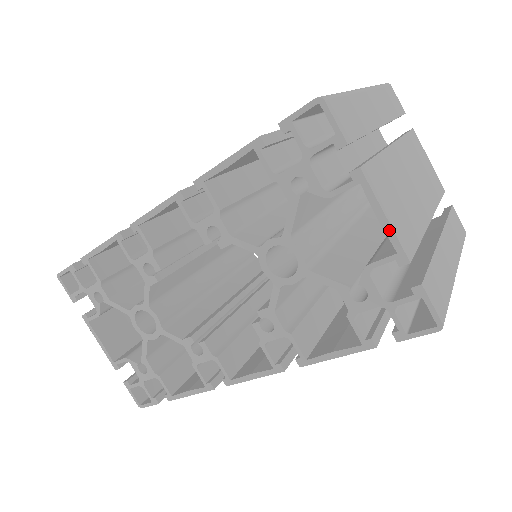
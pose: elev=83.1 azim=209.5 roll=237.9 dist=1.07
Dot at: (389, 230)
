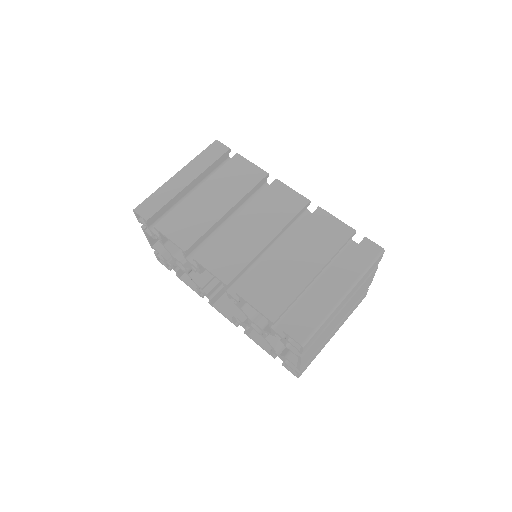
Dot at: (299, 366)
